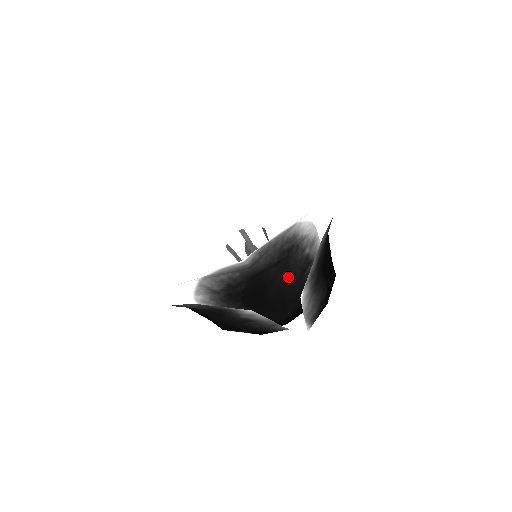
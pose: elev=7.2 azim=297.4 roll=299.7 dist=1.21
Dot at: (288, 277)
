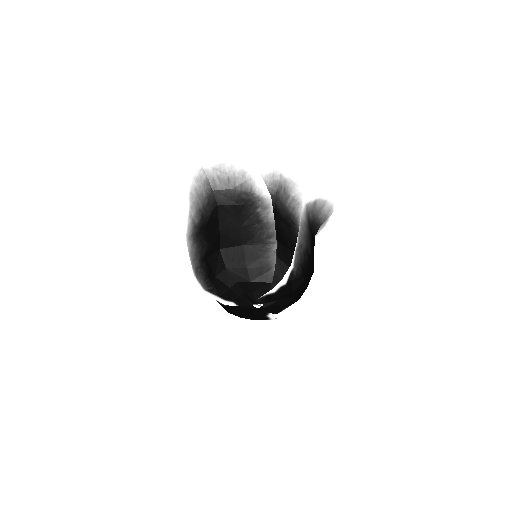
Dot at: (288, 230)
